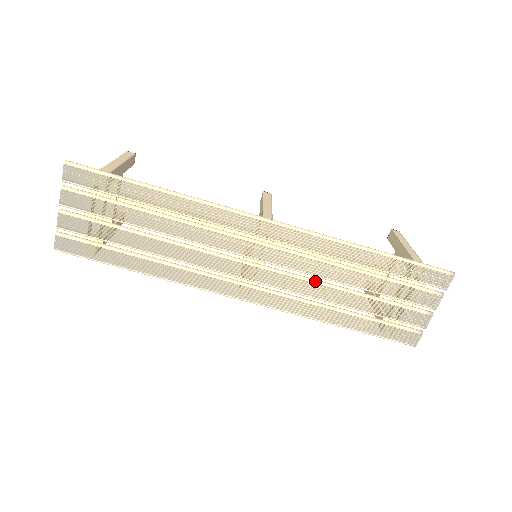
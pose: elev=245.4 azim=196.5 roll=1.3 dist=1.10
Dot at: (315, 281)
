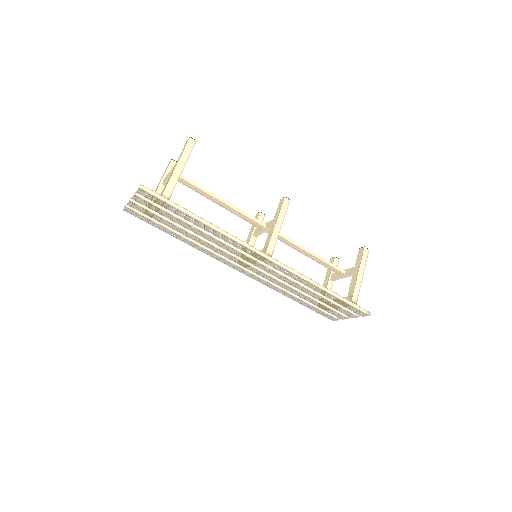
Dot at: (286, 284)
